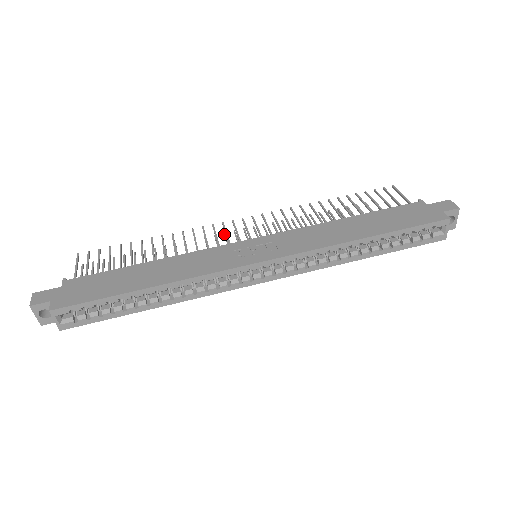
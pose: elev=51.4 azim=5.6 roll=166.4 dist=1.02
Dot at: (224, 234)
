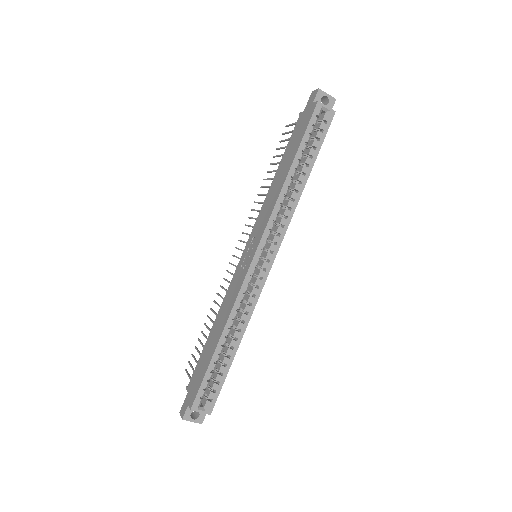
Dot at: occluded
